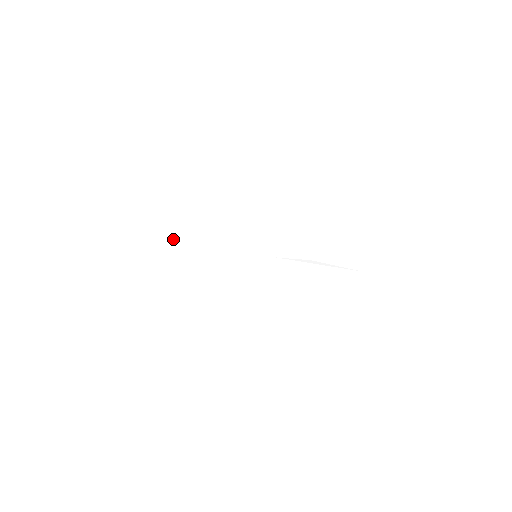
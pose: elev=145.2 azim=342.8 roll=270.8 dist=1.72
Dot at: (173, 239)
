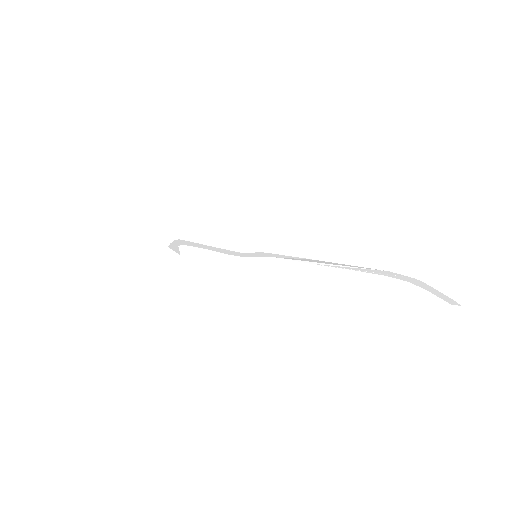
Dot at: (178, 242)
